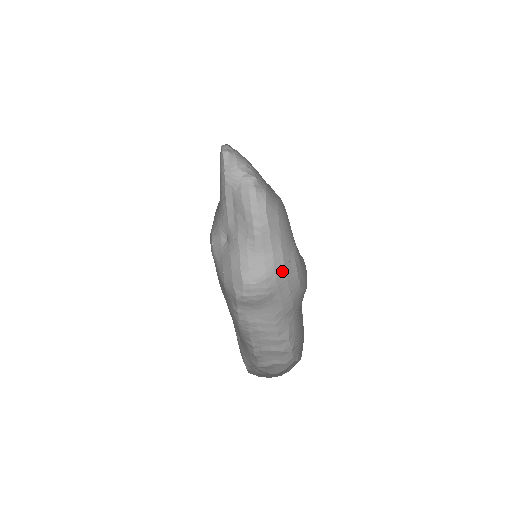
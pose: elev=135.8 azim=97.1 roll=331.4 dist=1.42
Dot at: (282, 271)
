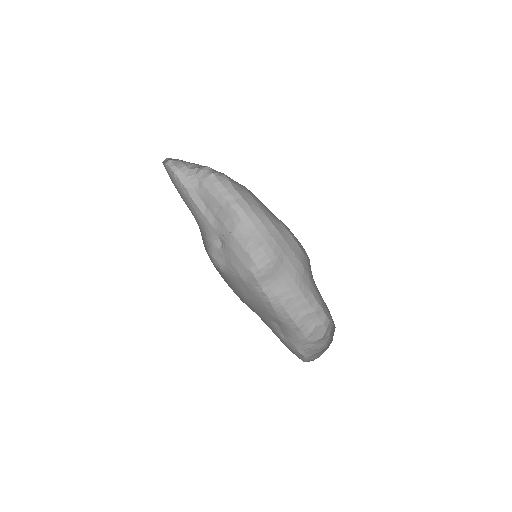
Dot at: (278, 235)
